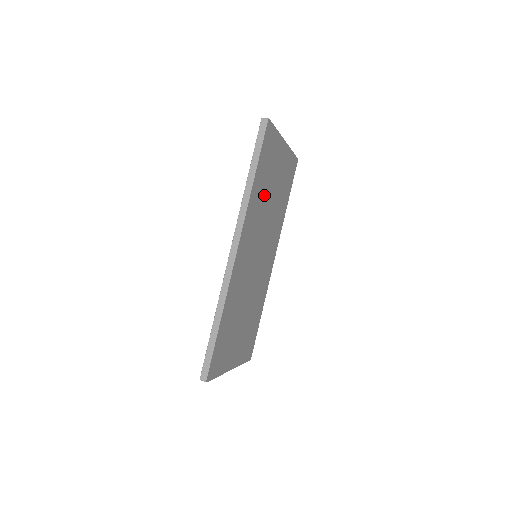
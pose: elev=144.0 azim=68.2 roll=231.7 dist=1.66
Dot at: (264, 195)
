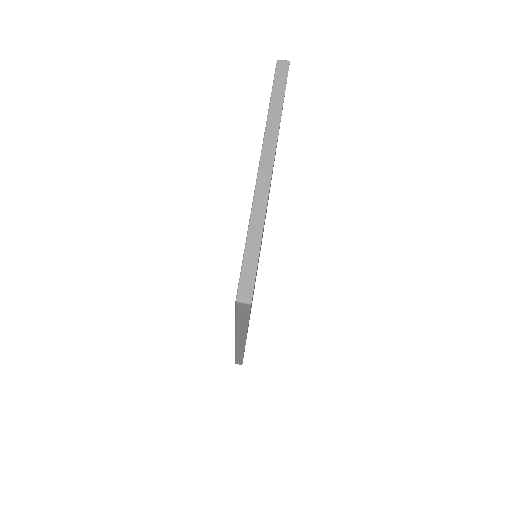
Dot at: occluded
